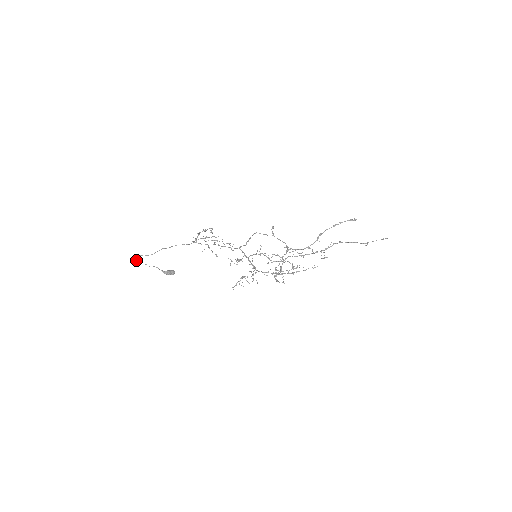
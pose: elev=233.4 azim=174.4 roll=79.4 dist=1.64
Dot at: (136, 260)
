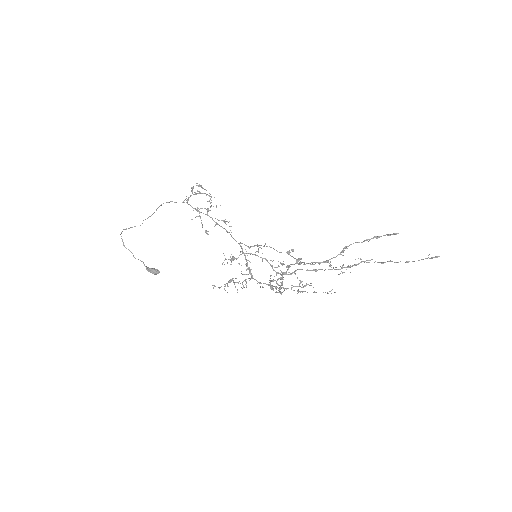
Dot at: (123, 242)
